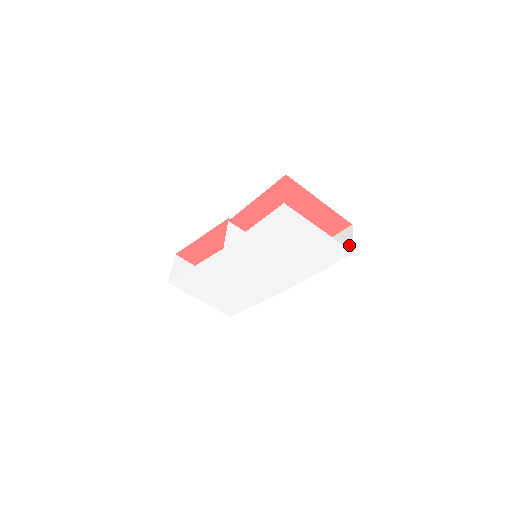
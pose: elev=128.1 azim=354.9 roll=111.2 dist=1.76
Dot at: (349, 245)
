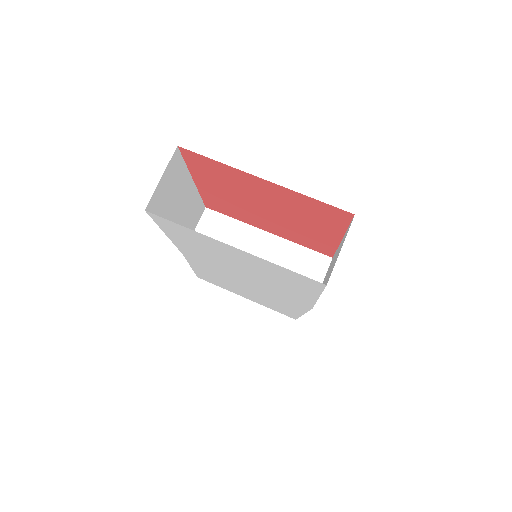
Dot at: occluded
